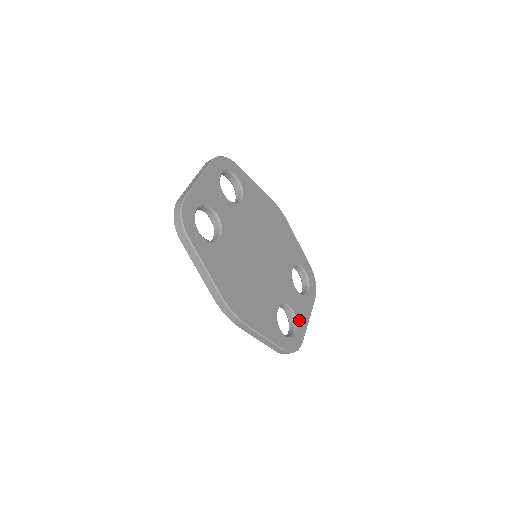
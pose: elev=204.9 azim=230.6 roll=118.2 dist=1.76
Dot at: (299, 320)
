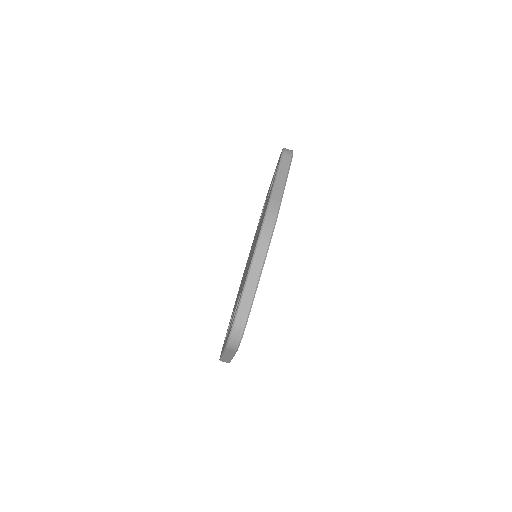
Dot at: occluded
